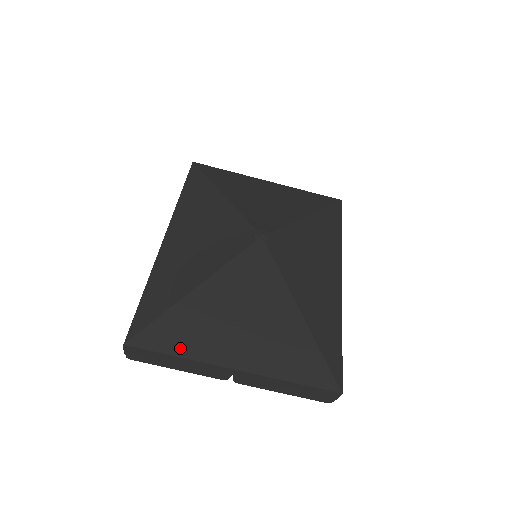
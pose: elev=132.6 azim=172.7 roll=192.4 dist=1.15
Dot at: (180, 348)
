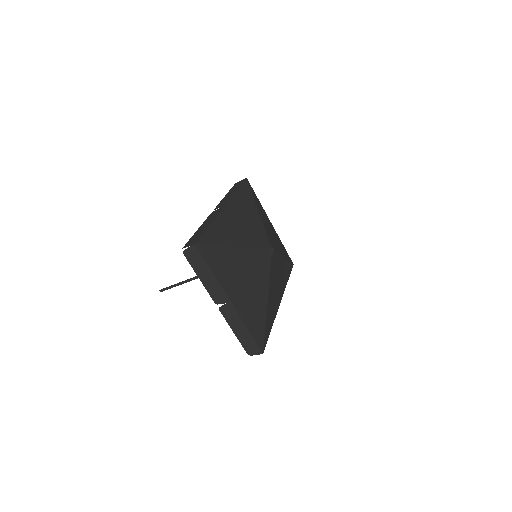
Dot at: (216, 269)
